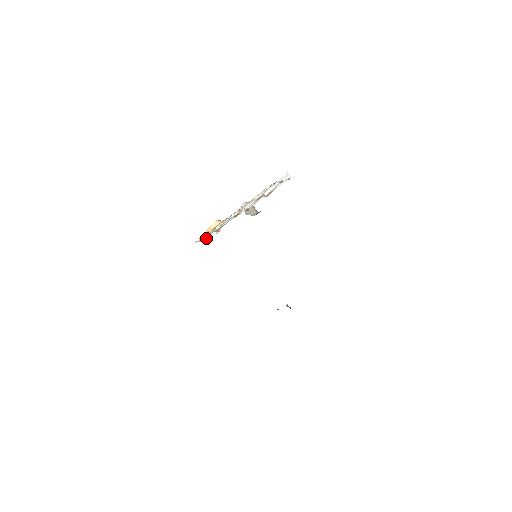
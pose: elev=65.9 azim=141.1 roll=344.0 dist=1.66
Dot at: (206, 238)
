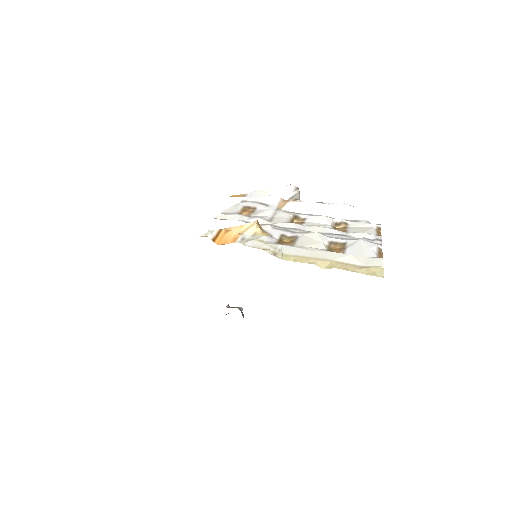
Dot at: (225, 243)
